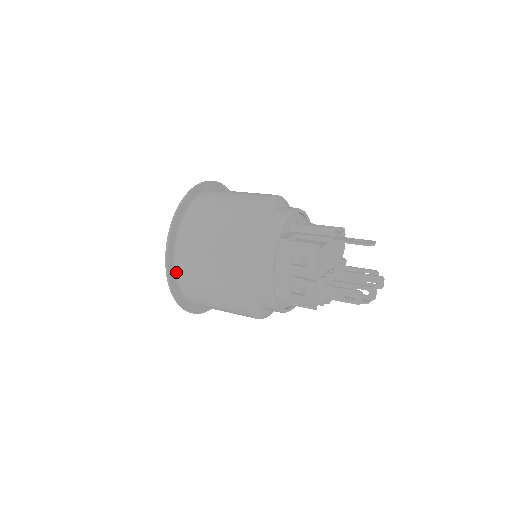
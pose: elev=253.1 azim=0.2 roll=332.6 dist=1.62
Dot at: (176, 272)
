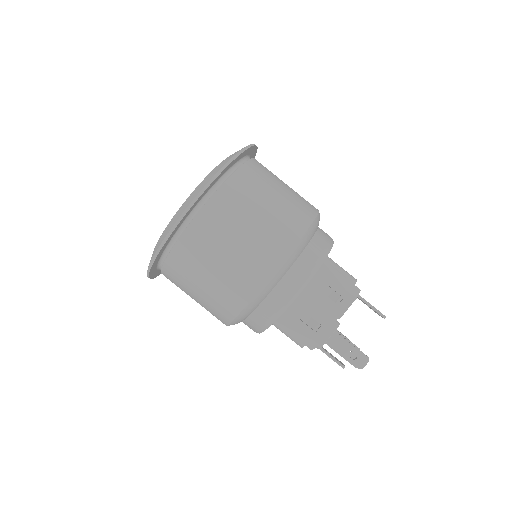
Dot at: (188, 217)
